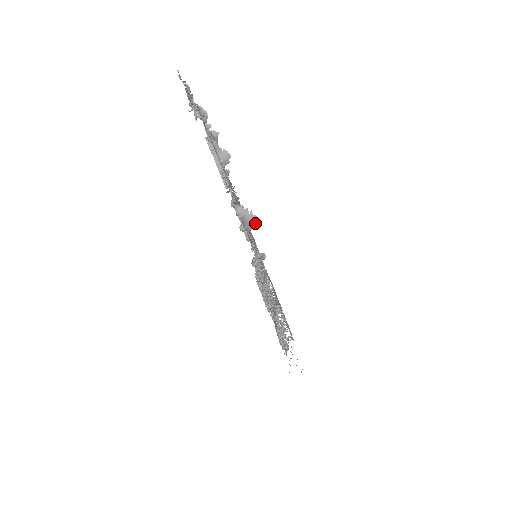
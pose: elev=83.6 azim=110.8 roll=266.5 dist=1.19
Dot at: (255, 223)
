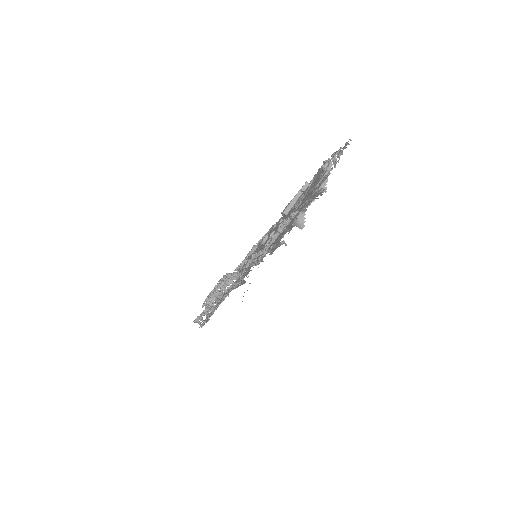
Dot at: (301, 227)
